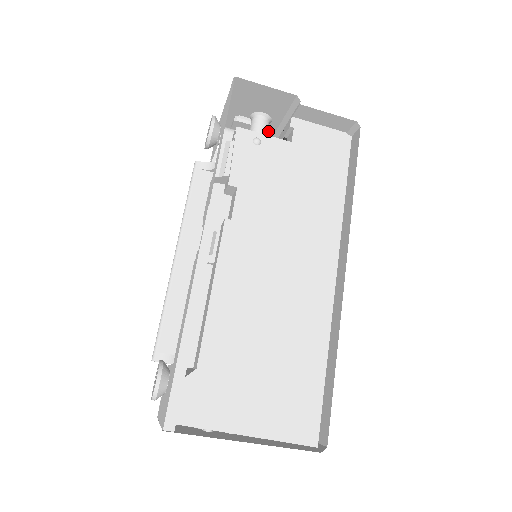
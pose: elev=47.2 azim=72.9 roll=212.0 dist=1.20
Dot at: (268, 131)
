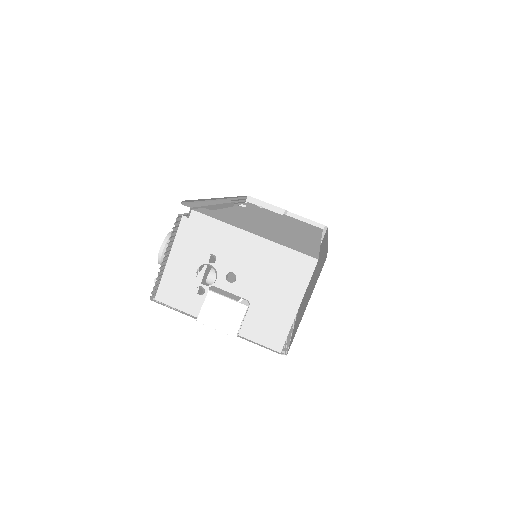
Dot at: occluded
